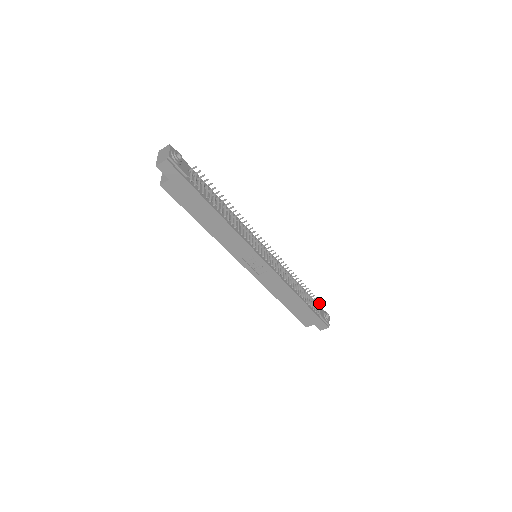
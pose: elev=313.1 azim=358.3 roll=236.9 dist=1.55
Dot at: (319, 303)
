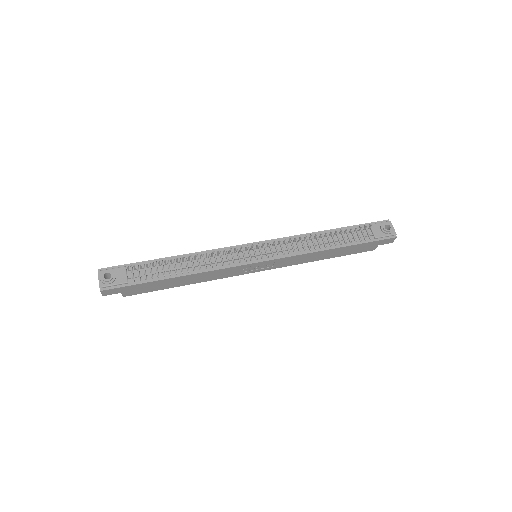
Dot at: (365, 227)
